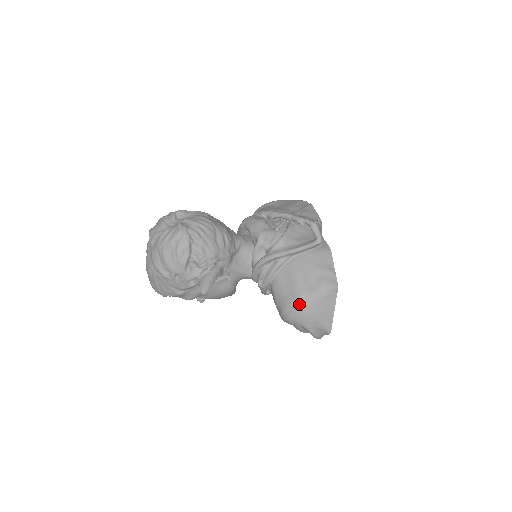
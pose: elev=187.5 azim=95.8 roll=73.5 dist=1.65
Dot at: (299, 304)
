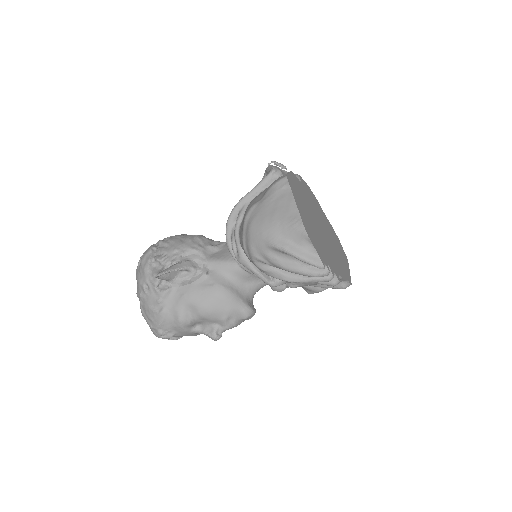
Dot at: (247, 222)
